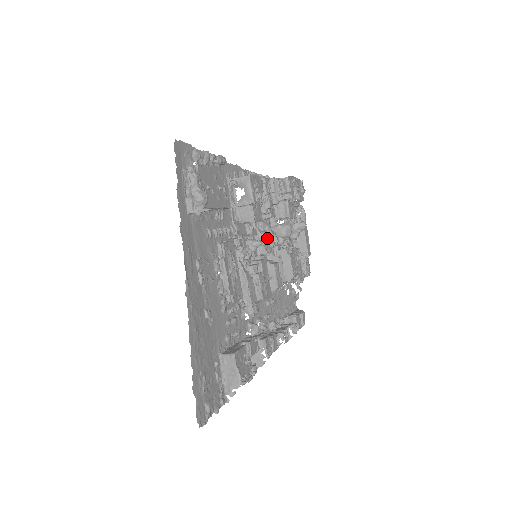
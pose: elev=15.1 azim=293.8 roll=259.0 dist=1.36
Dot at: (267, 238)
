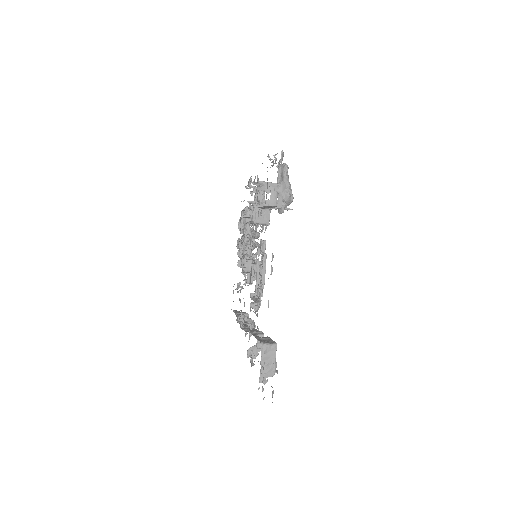
Dot at: (241, 240)
